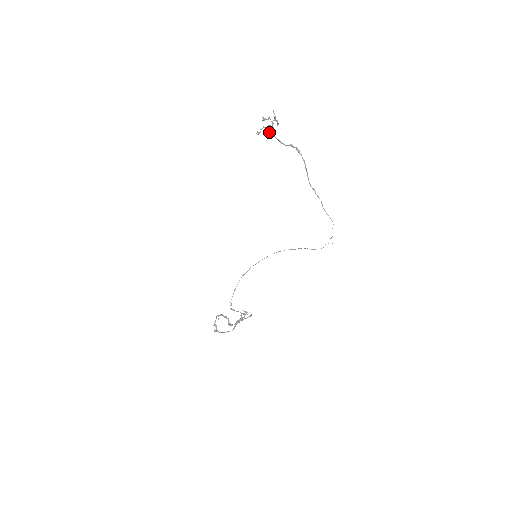
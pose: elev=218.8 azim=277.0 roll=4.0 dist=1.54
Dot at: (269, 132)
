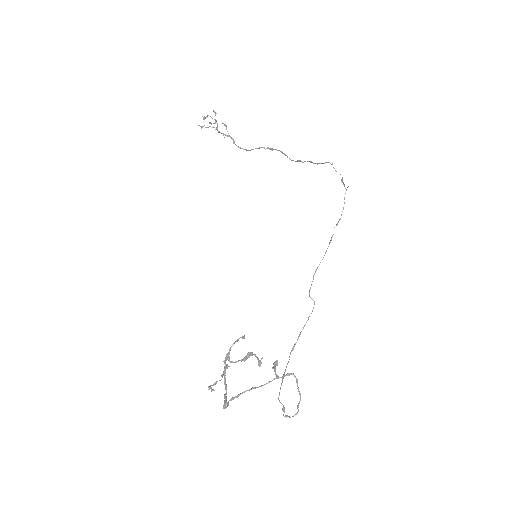
Dot at: occluded
